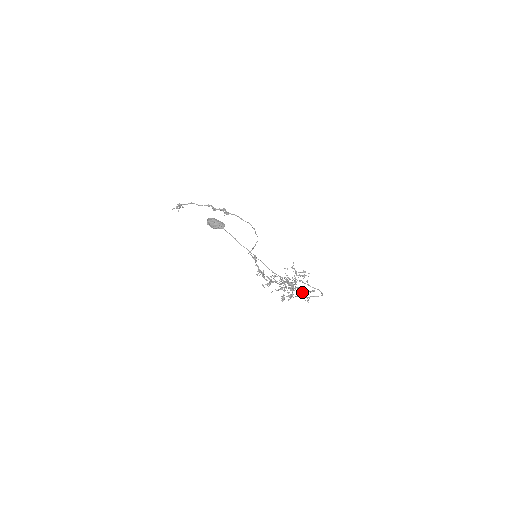
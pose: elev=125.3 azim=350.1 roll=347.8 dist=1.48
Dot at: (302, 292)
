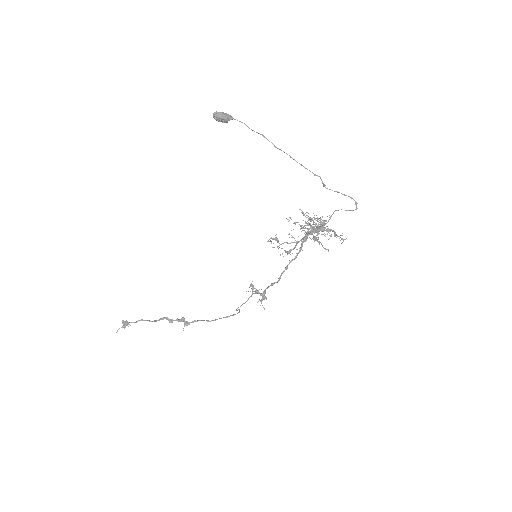
Dot at: (331, 235)
